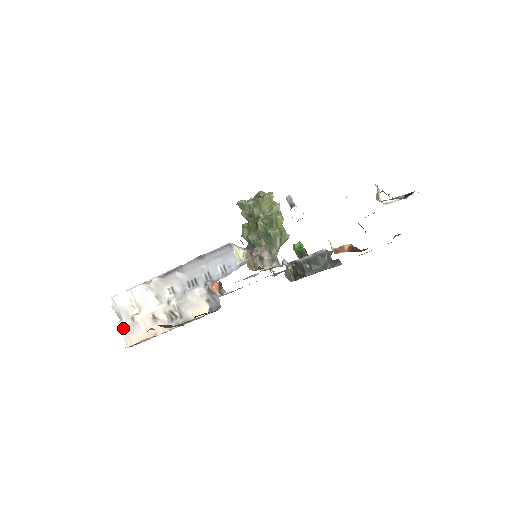
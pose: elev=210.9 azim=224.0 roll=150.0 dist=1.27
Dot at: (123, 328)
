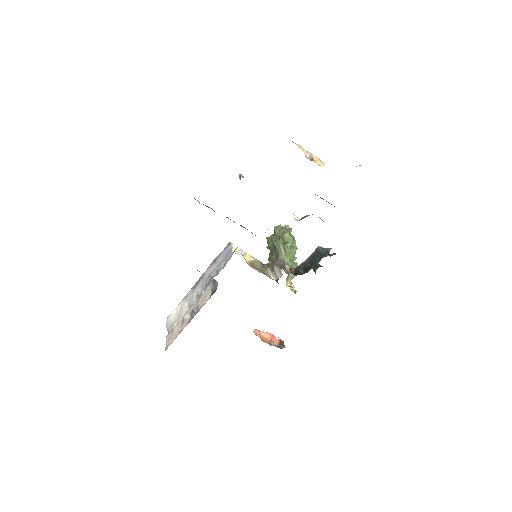
Dot at: (167, 338)
